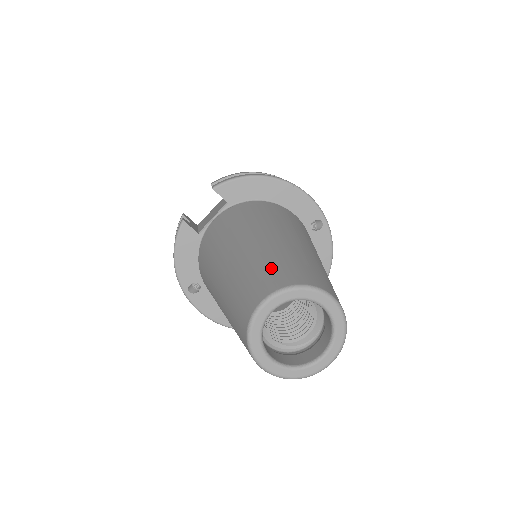
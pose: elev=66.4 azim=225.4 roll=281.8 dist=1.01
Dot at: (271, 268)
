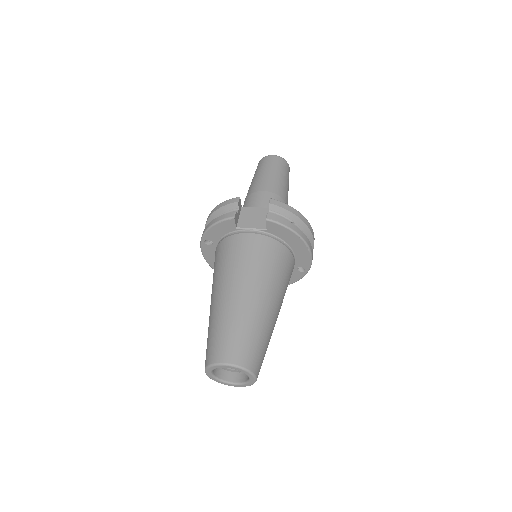
Dot at: (245, 342)
